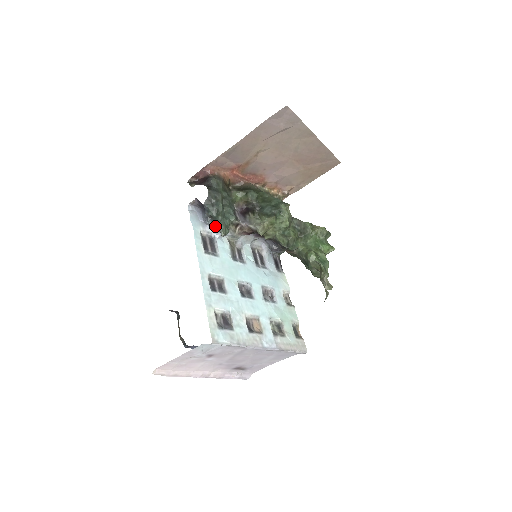
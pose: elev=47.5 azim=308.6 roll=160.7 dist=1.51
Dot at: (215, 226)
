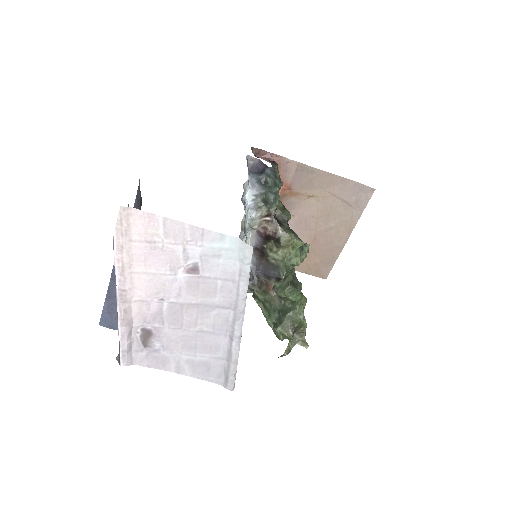
Dot at: (264, 191)
